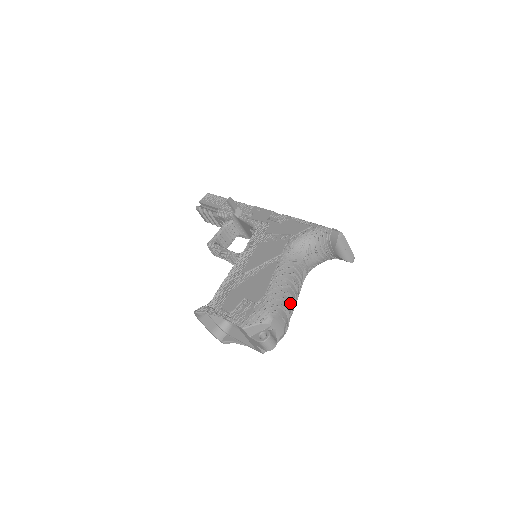
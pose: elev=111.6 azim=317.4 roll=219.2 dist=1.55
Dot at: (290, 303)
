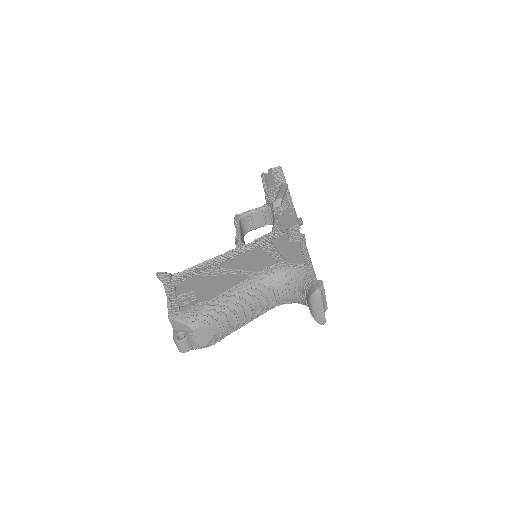
Dot at: (232, 323)
